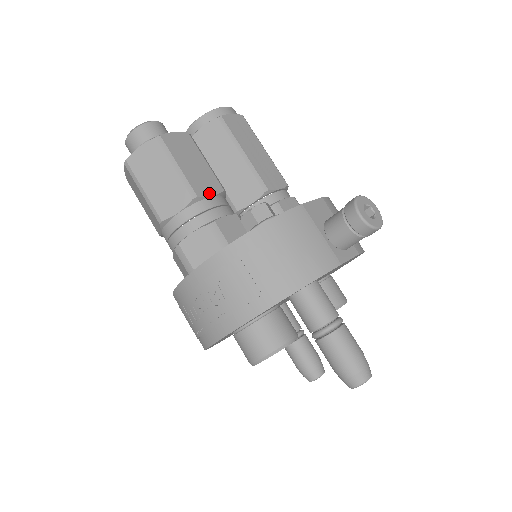
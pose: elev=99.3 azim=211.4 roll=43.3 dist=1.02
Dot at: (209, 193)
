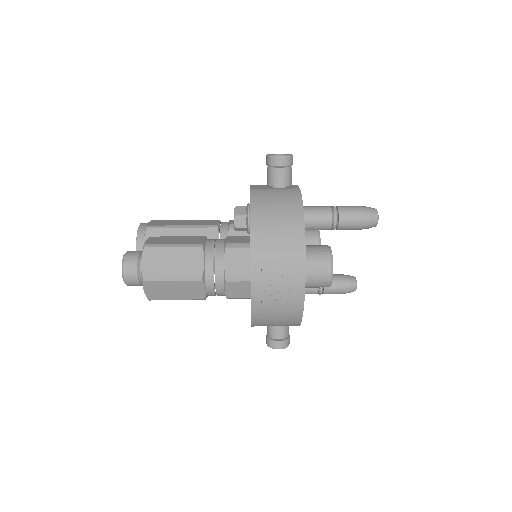
Dot at: (203, 240)
